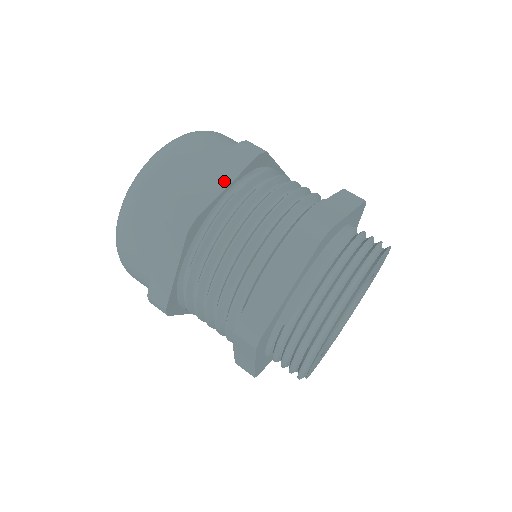
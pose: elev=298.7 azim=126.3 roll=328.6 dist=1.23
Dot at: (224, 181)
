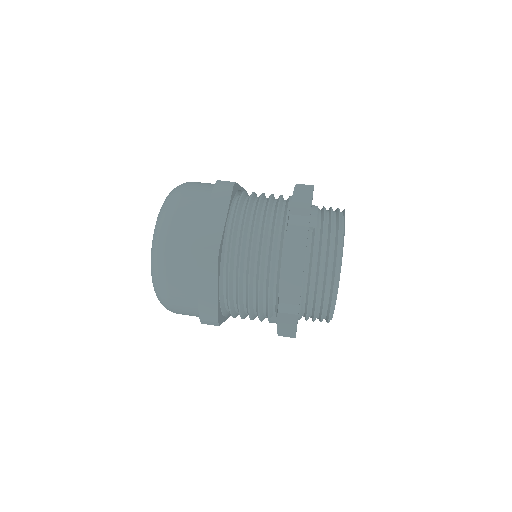
Dot at: occluded
